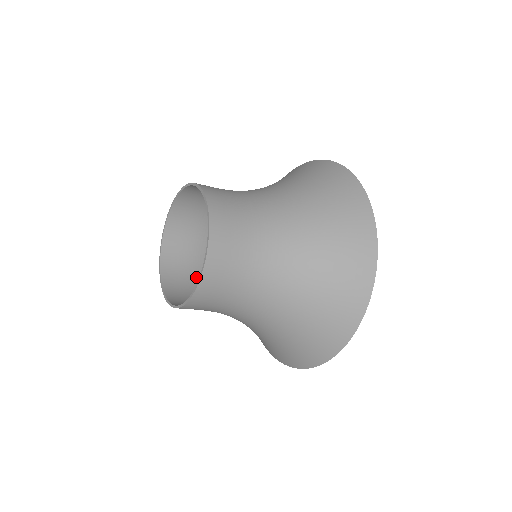
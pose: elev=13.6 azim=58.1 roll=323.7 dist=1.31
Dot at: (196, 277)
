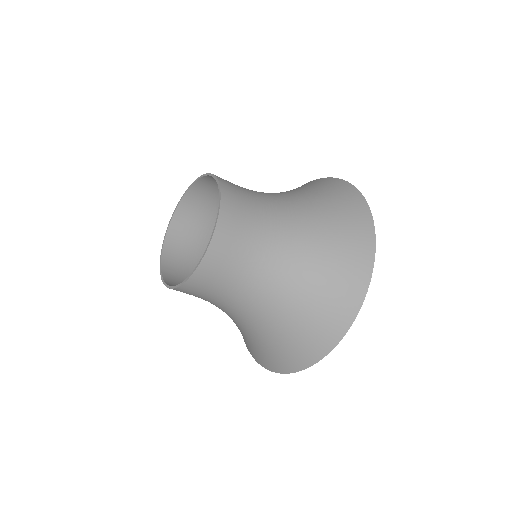
Dot at: occluded
